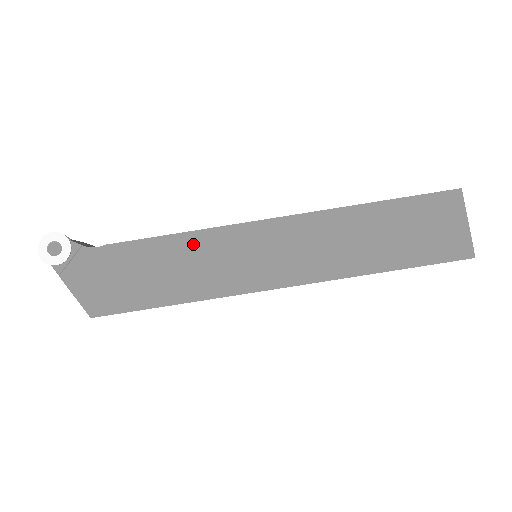
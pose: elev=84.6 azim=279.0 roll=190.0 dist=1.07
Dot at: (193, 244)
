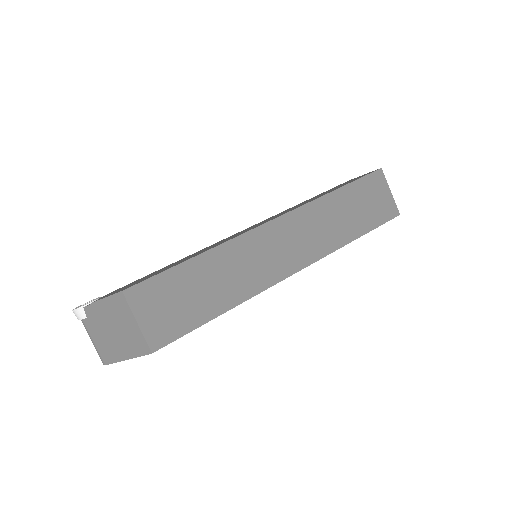
Dot at: occluded
